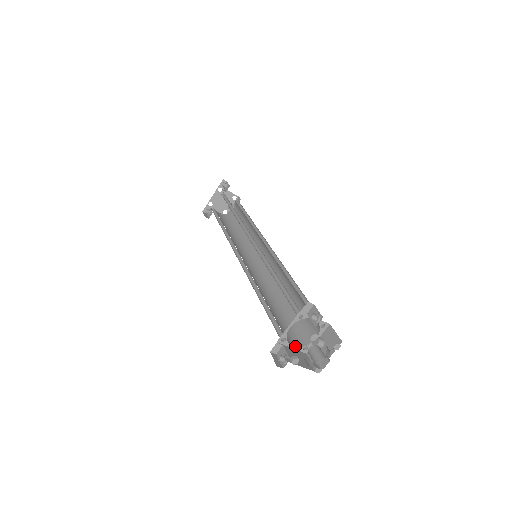
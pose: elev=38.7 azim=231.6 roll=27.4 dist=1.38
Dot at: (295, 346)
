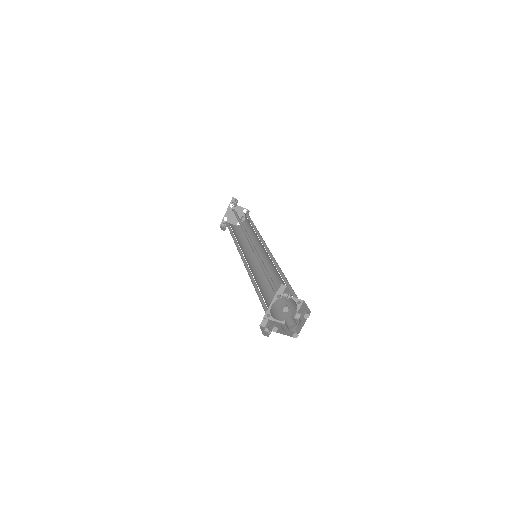
Dot at: (279, 320)
